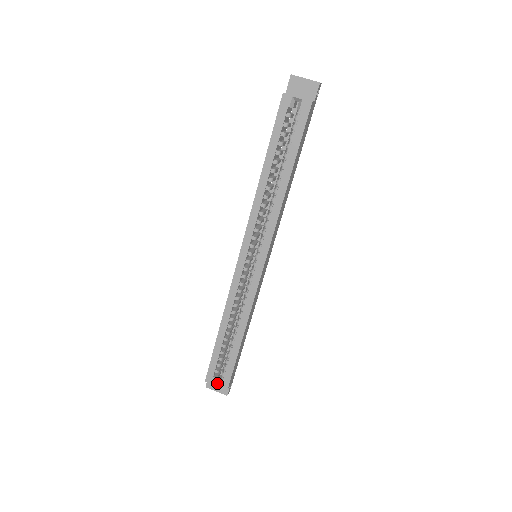
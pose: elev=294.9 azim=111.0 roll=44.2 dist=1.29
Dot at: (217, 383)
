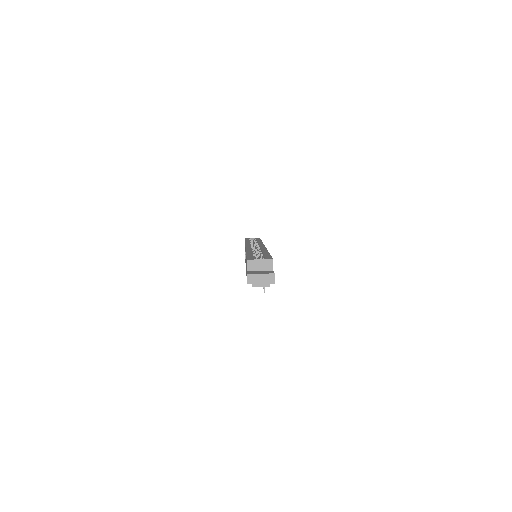
Dot at: (260, 261)
